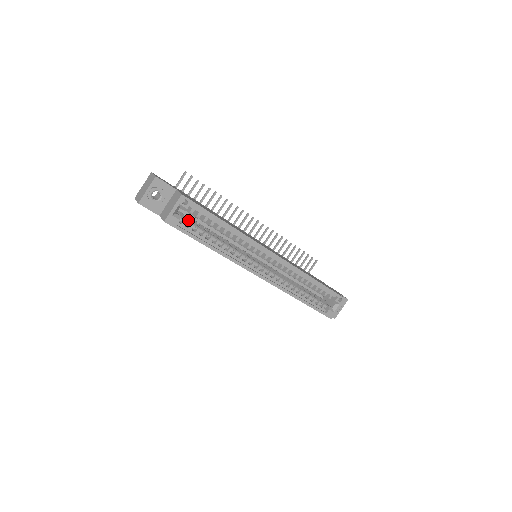
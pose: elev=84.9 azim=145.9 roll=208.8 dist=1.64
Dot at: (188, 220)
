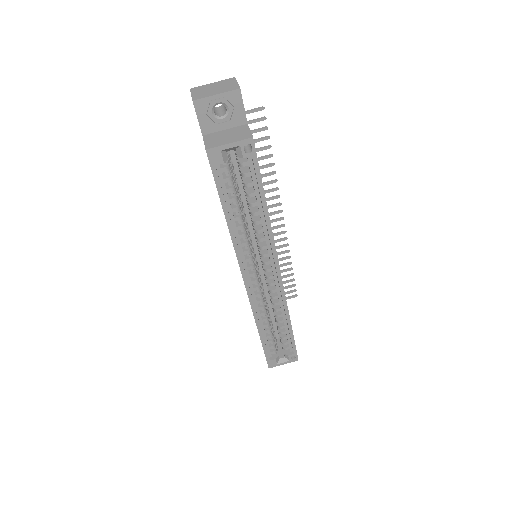
Dot at: (231, 169)
